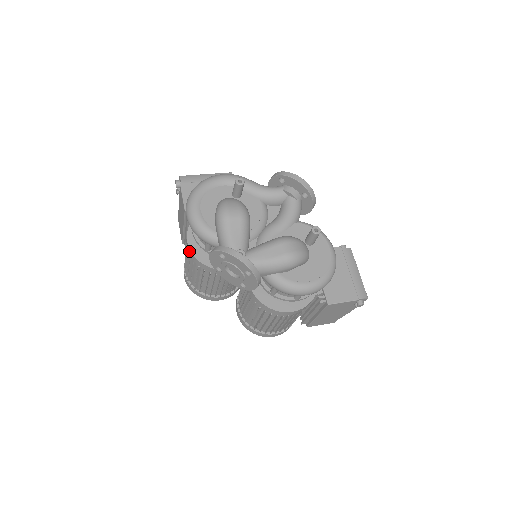
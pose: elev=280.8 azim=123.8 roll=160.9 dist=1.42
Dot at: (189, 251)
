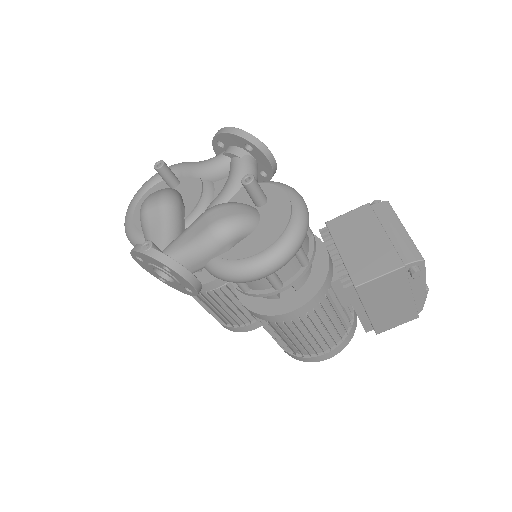
Dot at: occluded
